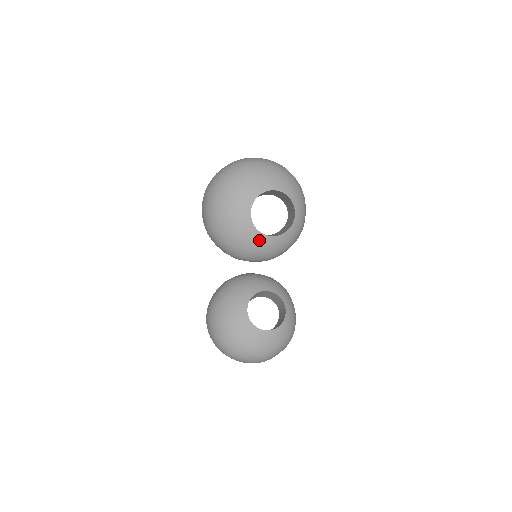
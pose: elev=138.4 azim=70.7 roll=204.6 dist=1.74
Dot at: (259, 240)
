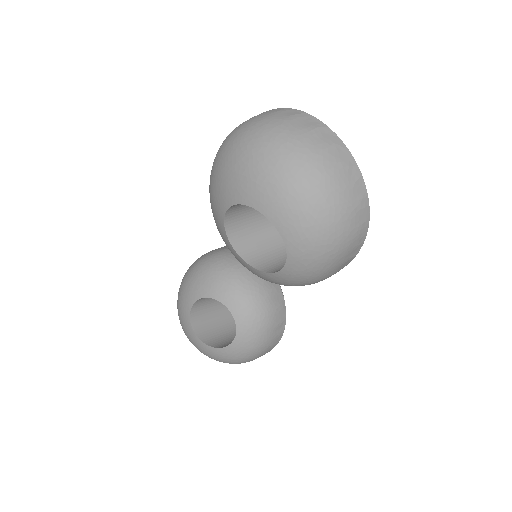
Dot at: (233, 252)
